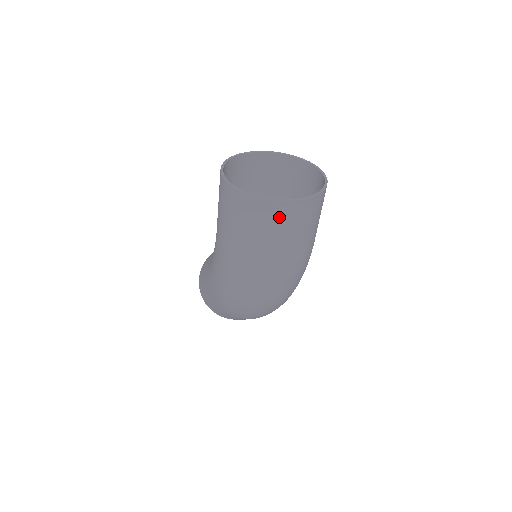
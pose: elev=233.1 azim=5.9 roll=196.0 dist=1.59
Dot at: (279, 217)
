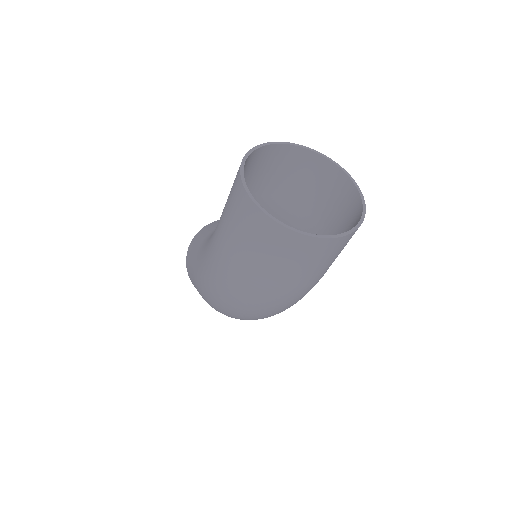
Dot at: (293, 249)
